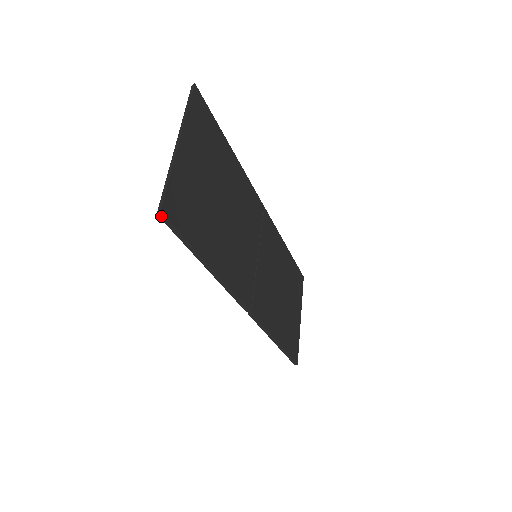
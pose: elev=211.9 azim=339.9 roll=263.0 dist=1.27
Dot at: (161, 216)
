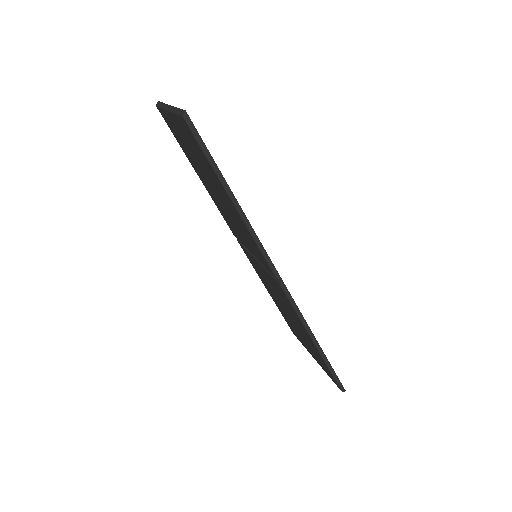
Dot at: (187, 118)
